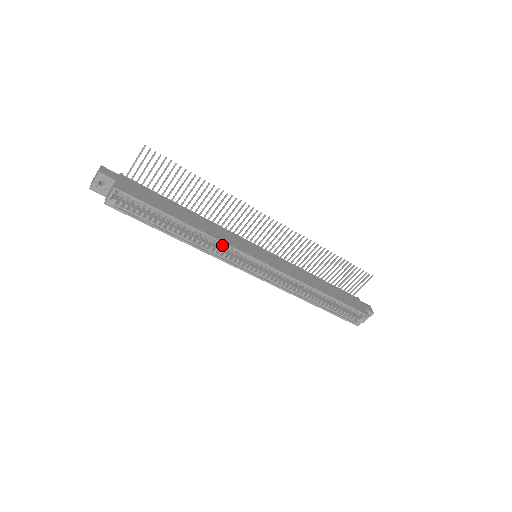
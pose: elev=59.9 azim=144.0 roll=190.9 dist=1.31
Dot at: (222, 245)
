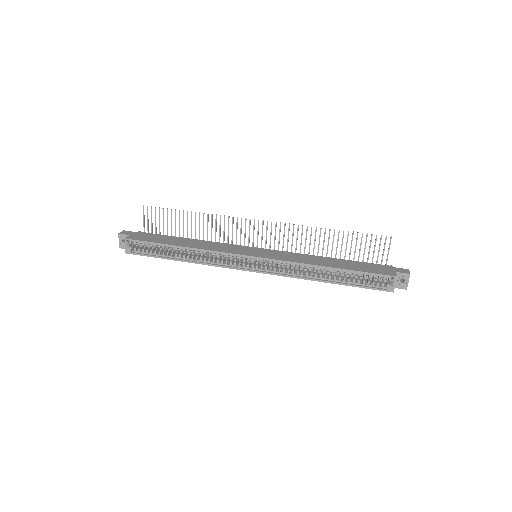
Dot at: (216, 254)
